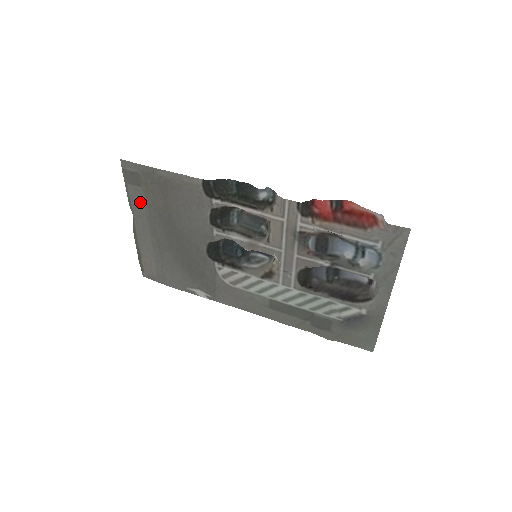
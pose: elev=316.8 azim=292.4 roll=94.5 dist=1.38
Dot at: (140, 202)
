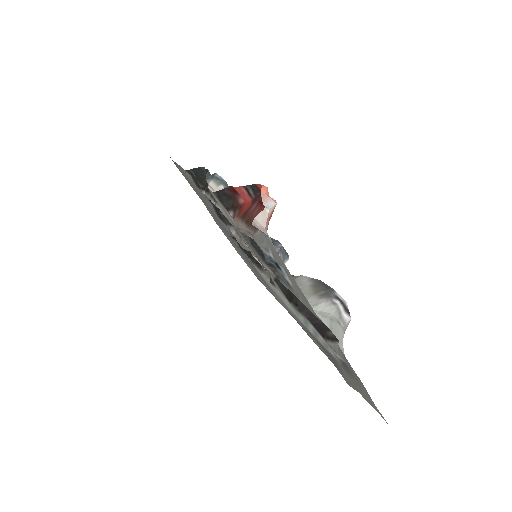
Dot at: (197, 194)
